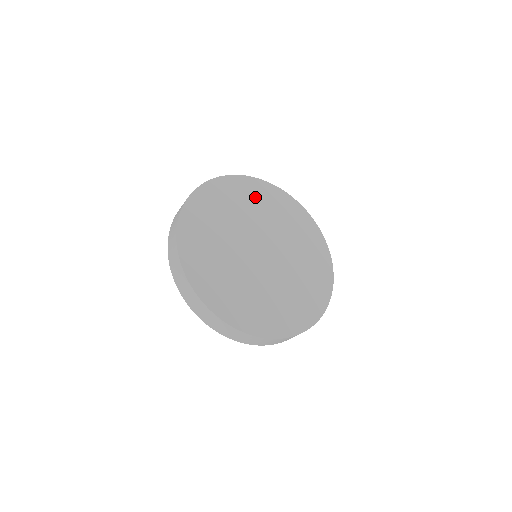
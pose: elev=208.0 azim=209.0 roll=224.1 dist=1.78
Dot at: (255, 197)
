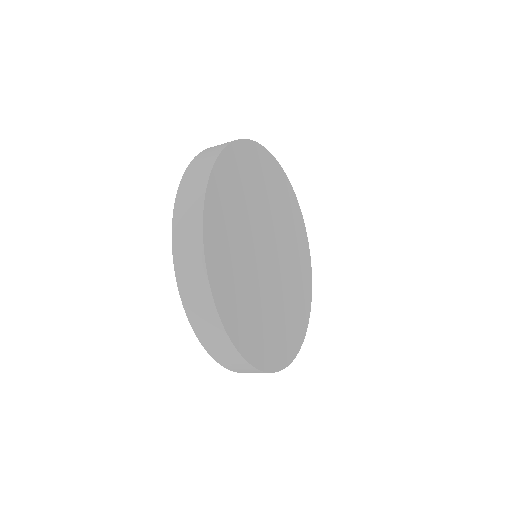
Dot at: (264, 176)
